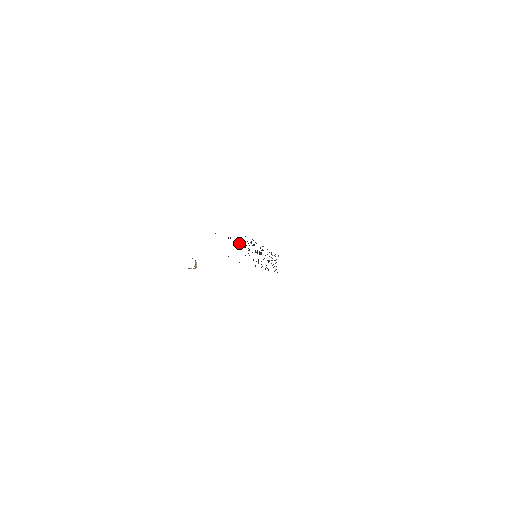
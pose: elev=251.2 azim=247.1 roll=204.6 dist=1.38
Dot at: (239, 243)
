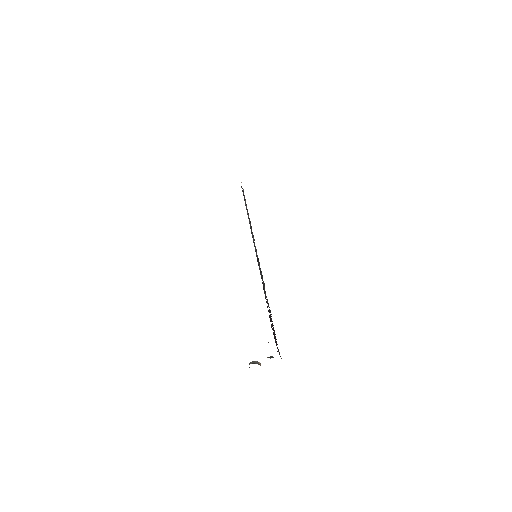
Dot at: occluded
